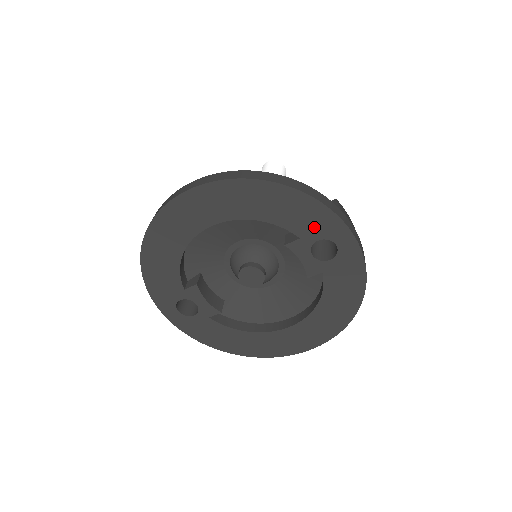
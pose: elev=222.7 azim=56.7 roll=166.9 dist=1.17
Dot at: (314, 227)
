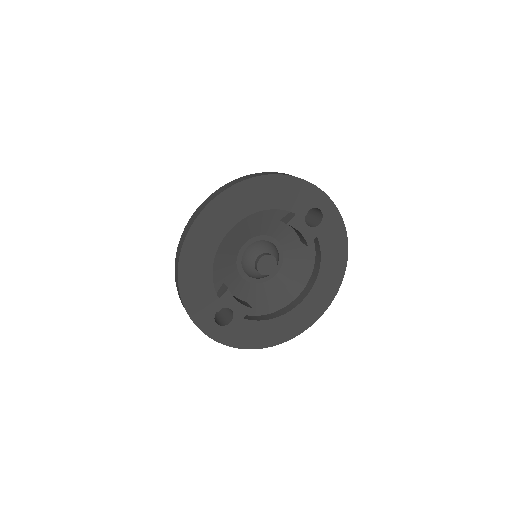
Dot at: (303, 201)
